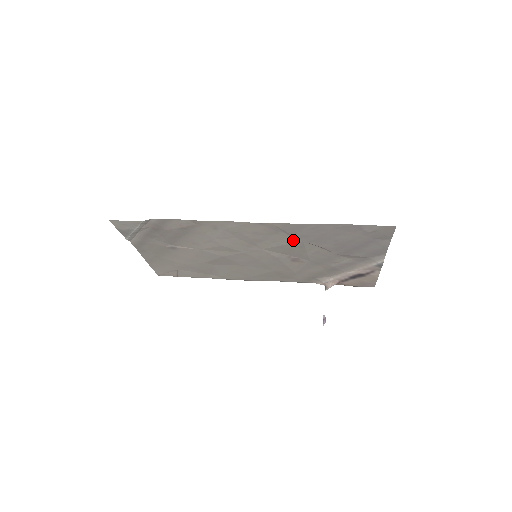
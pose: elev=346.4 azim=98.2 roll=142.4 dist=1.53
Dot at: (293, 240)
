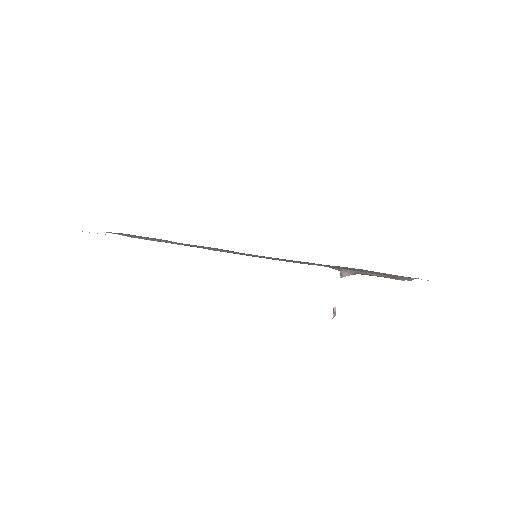
Dot at: (299, 262)
